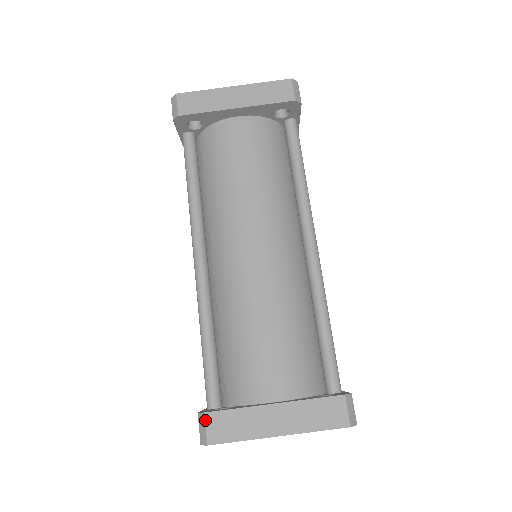
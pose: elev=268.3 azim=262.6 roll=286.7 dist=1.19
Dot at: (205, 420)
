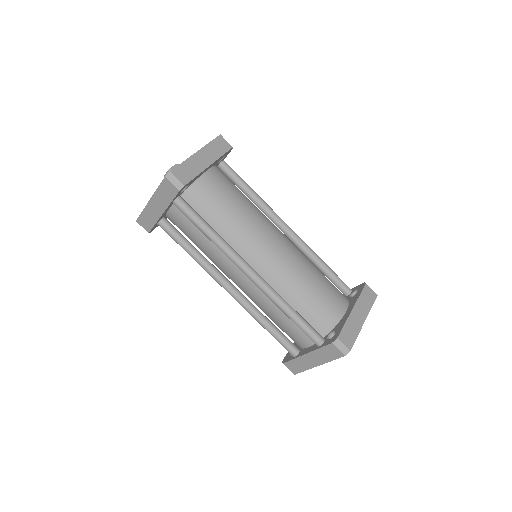
Dot at: (340, 341)
